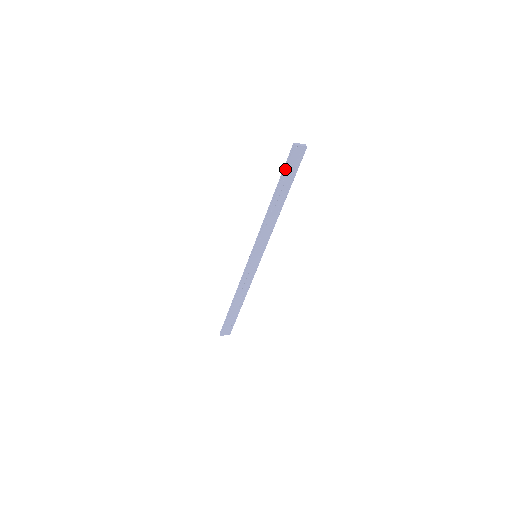
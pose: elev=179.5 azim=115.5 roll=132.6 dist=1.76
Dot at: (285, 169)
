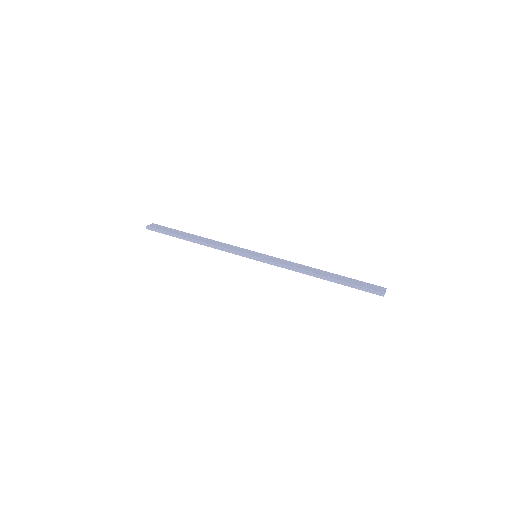
Dot at: (358, 289)
